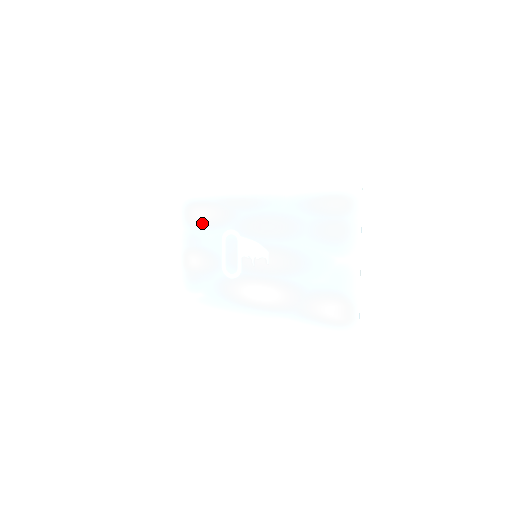
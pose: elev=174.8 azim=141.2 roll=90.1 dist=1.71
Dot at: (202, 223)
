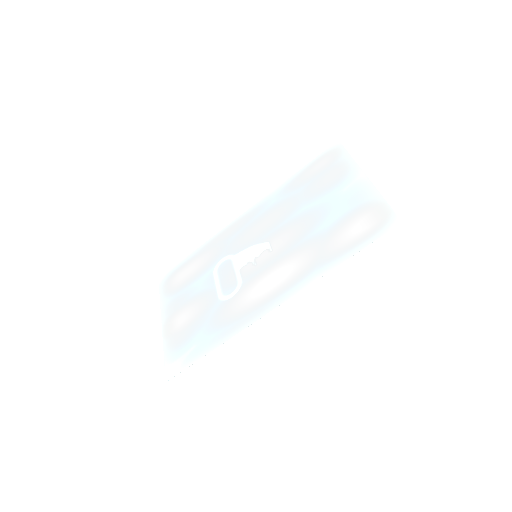
Dot at: (187, 279)
